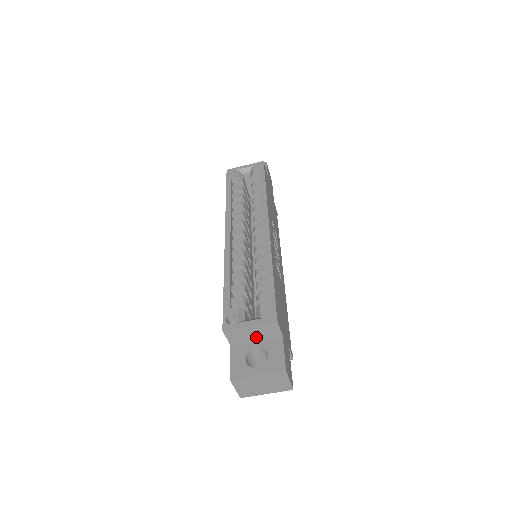
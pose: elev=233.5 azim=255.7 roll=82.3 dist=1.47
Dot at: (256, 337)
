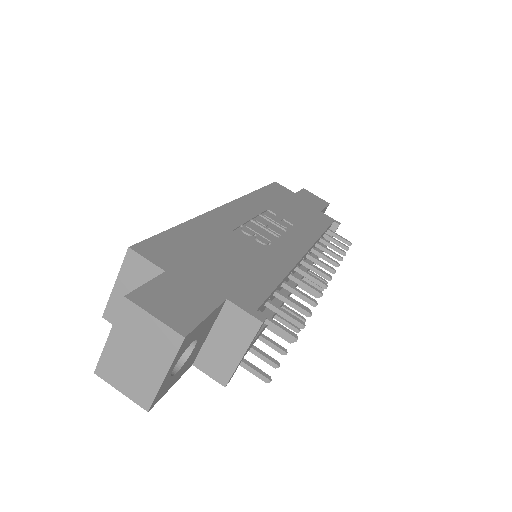
Dot at: occluded
